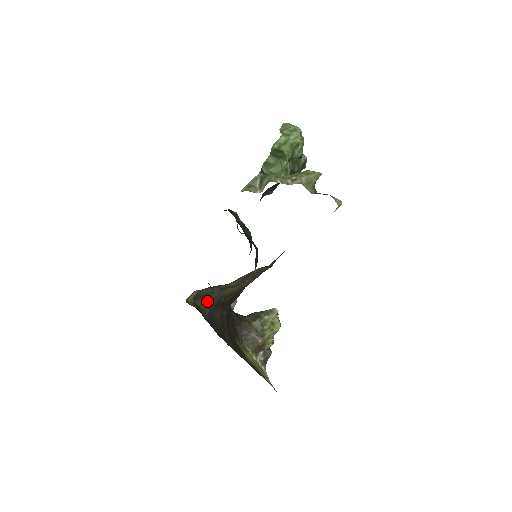
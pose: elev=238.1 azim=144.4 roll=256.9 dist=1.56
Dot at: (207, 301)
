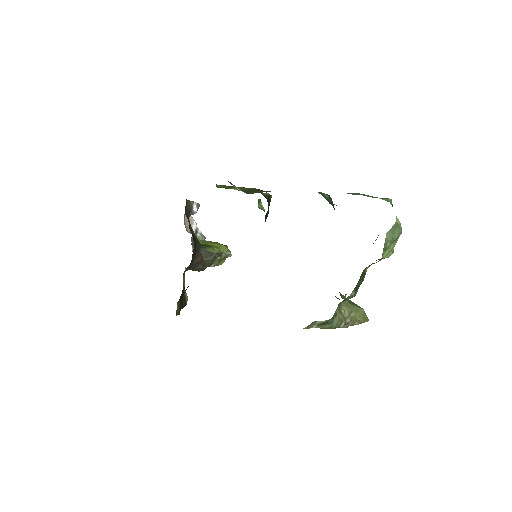
Dot at: occluded
